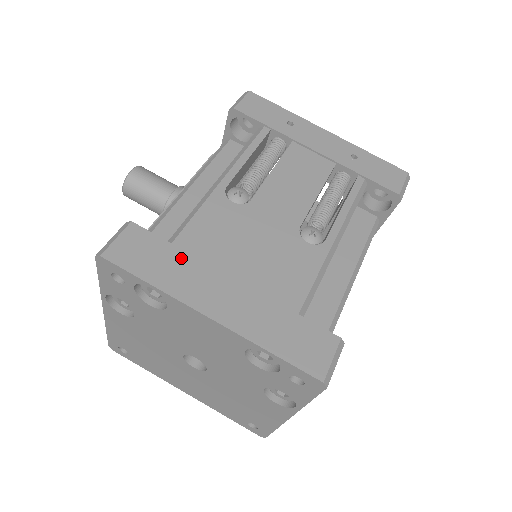
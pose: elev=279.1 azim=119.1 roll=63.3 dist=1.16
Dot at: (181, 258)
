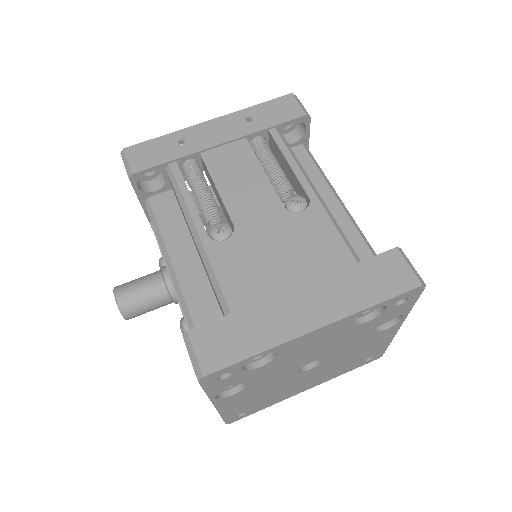
Dot at: (250, 315)
